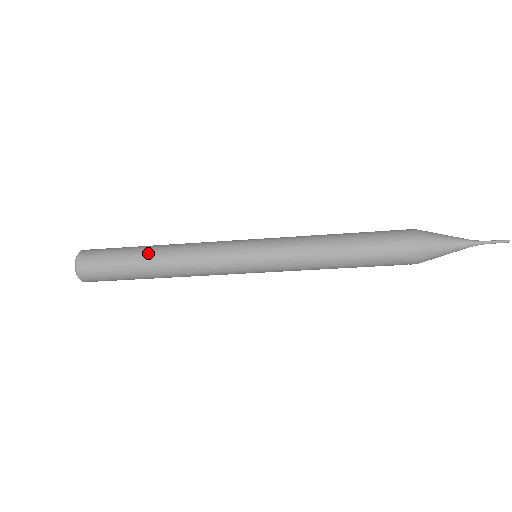
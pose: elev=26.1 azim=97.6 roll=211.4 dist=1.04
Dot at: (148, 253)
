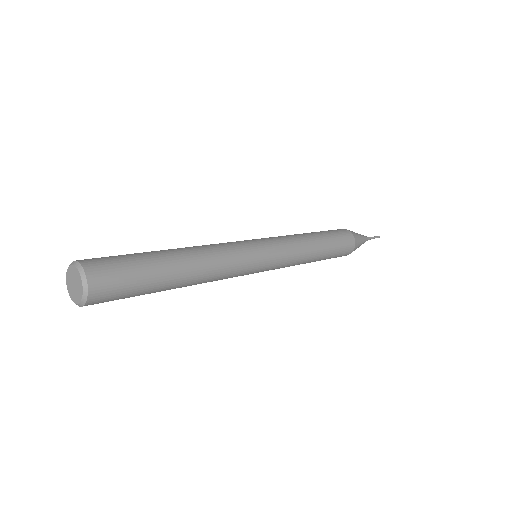
Dot at: (178, 267)
